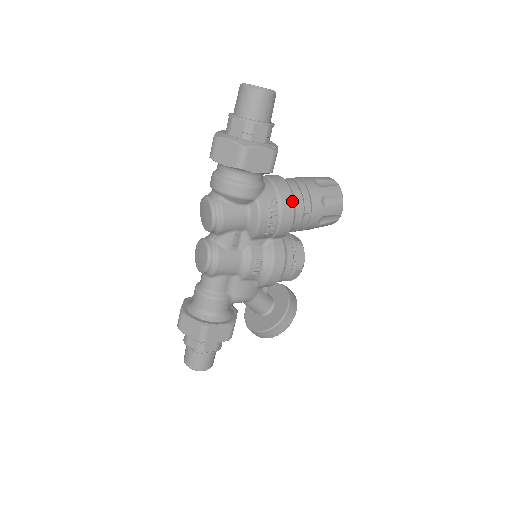
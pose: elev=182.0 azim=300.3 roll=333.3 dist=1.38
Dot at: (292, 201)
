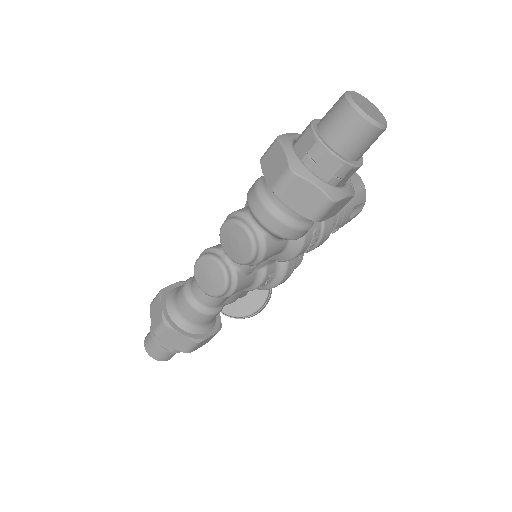
Dot at: (332, 226)
